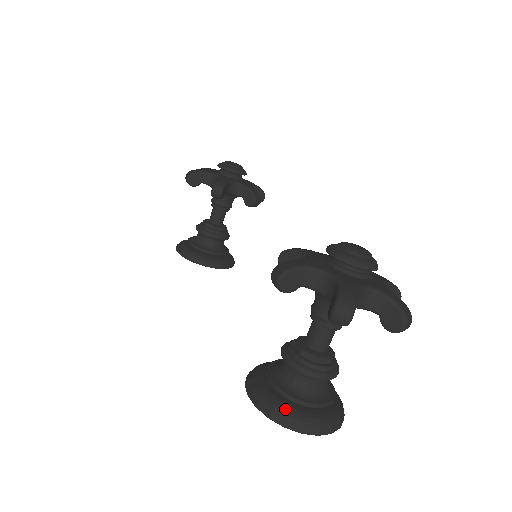
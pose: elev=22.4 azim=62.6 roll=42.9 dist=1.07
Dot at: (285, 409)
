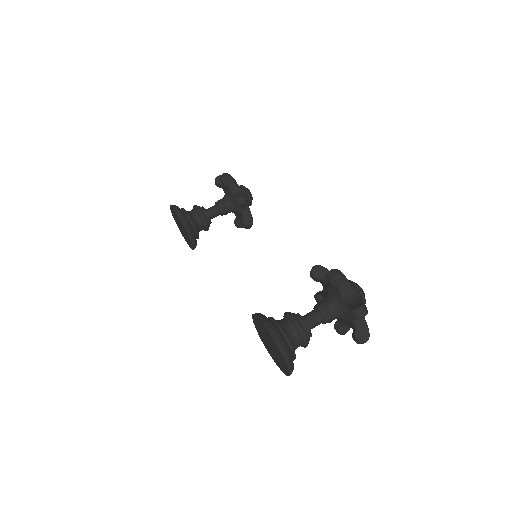
Dot at: (285, 343)
